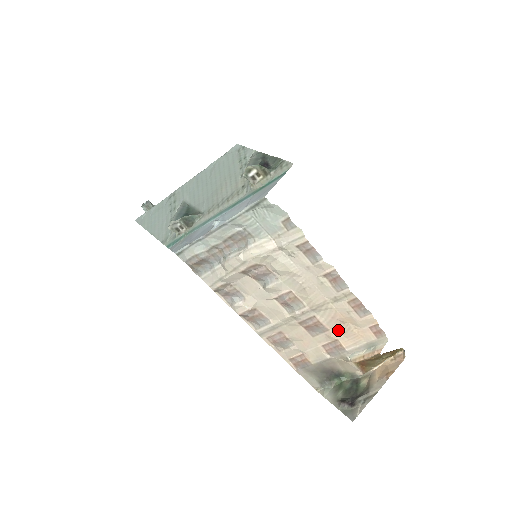
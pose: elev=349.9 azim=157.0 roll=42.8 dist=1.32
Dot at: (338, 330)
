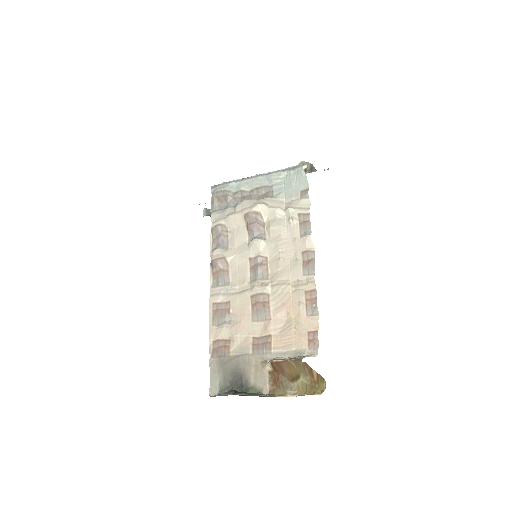
Dot at: (278, 324)
